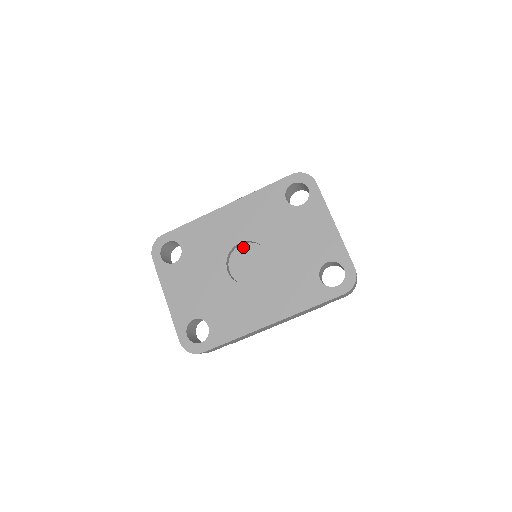
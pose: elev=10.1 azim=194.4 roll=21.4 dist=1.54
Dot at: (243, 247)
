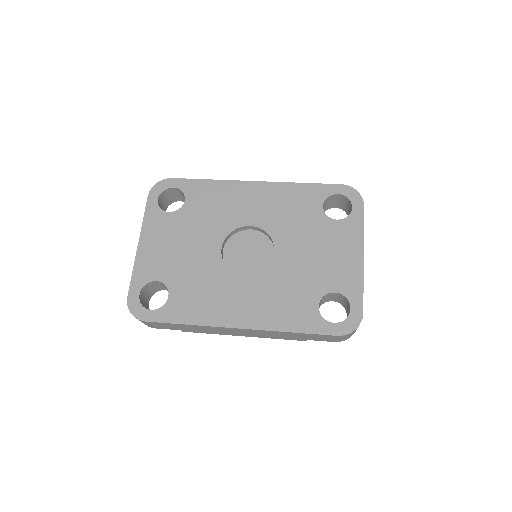
Dot at: (251, 233)
